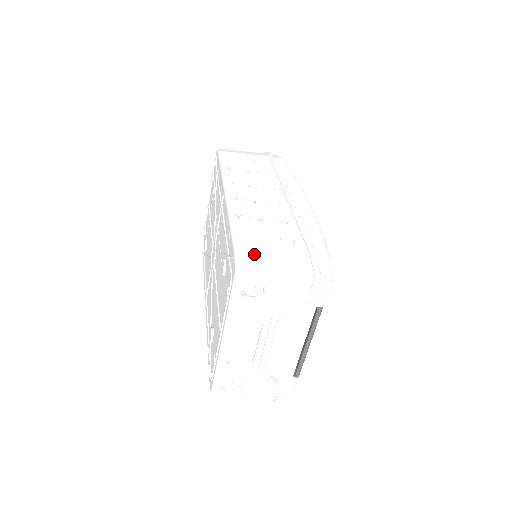
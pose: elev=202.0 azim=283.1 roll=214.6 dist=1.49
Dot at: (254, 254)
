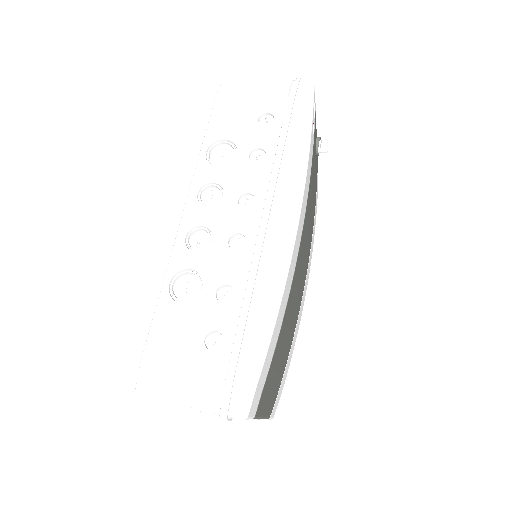
Dot at: (160, 369)
